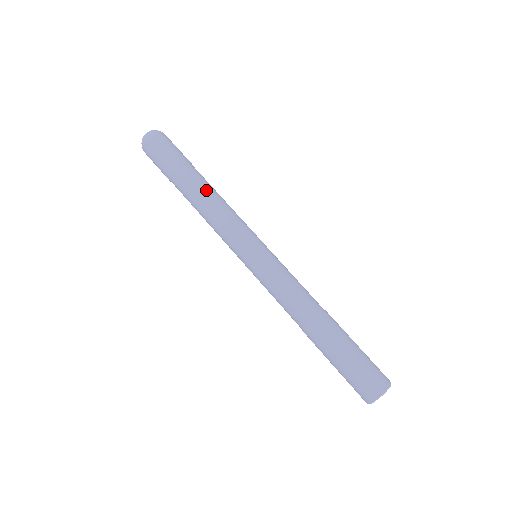
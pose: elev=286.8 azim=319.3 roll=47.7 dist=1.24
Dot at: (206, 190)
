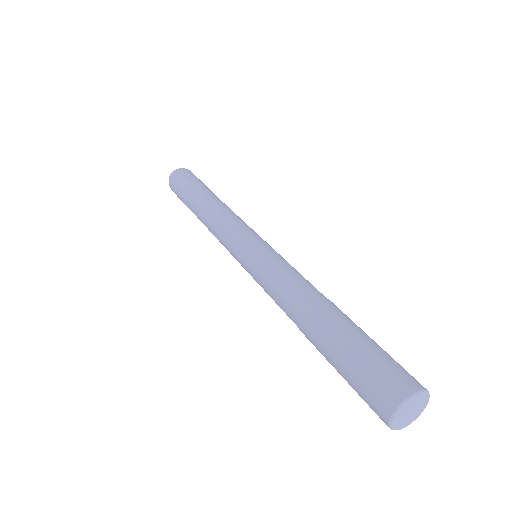
Dot at: (218, 200)
